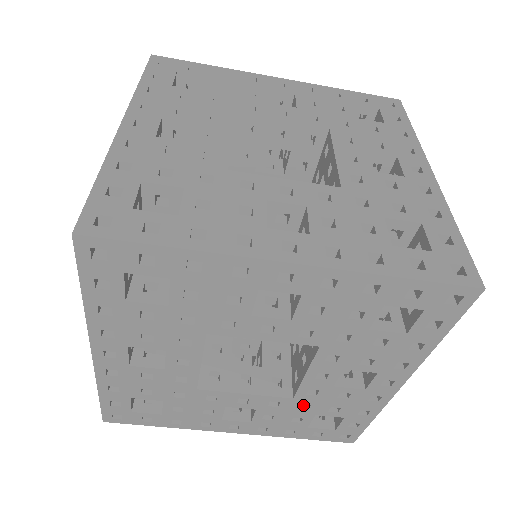
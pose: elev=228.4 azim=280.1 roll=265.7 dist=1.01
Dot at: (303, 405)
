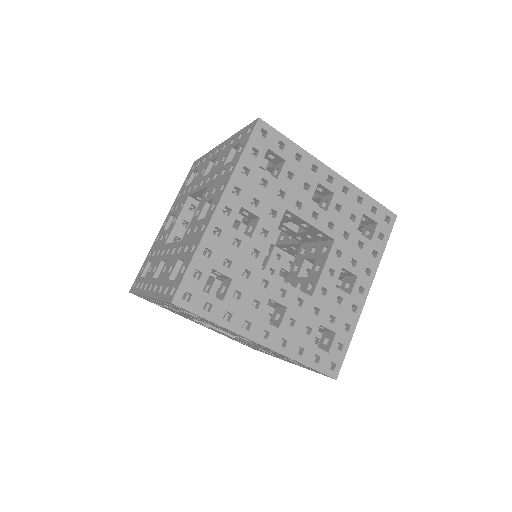
Dot at: (313, 314)
